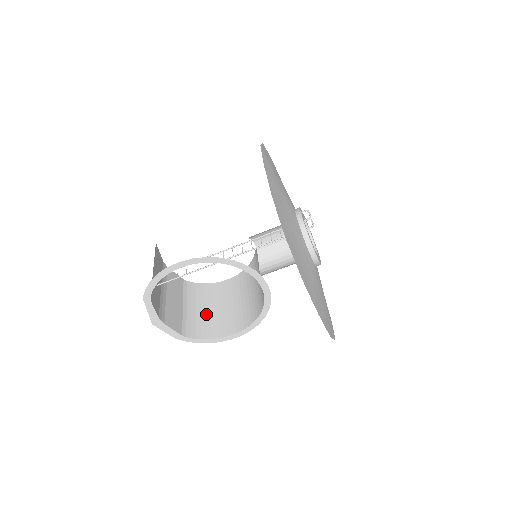
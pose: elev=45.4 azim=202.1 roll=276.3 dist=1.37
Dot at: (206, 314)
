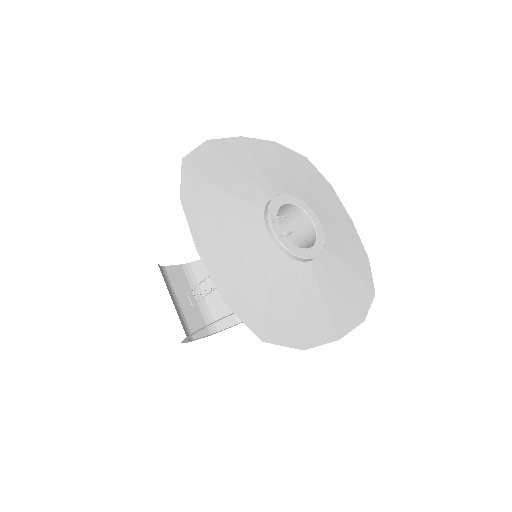
Dot at: occluded
